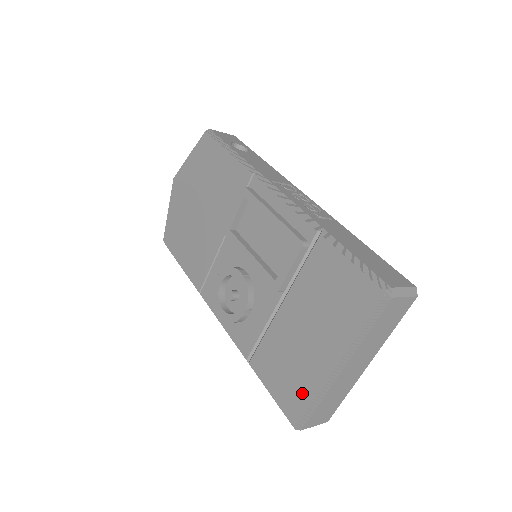
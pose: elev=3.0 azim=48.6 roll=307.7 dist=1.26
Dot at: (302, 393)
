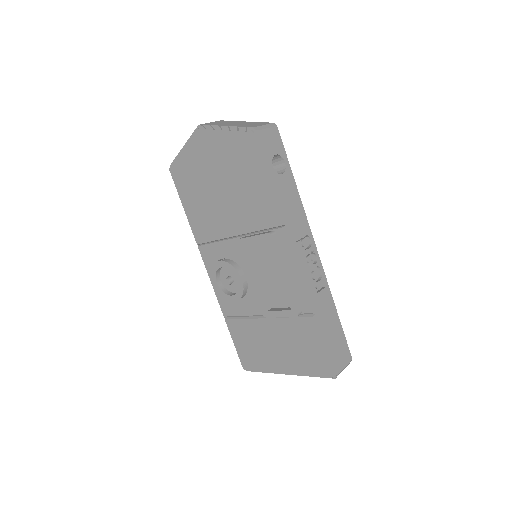
Dot at: (256, 363)
